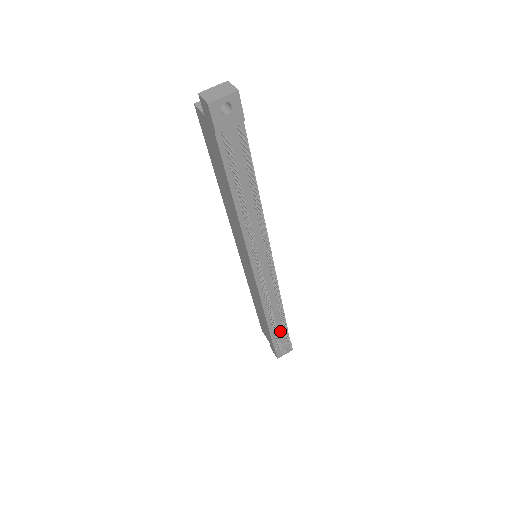
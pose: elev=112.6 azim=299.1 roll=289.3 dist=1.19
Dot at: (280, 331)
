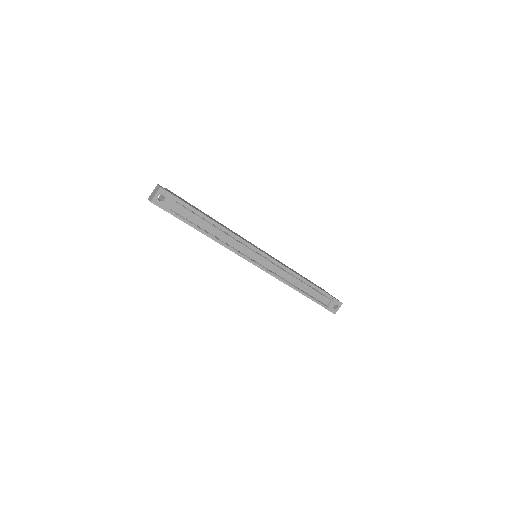
Dot at: (318, 294)
